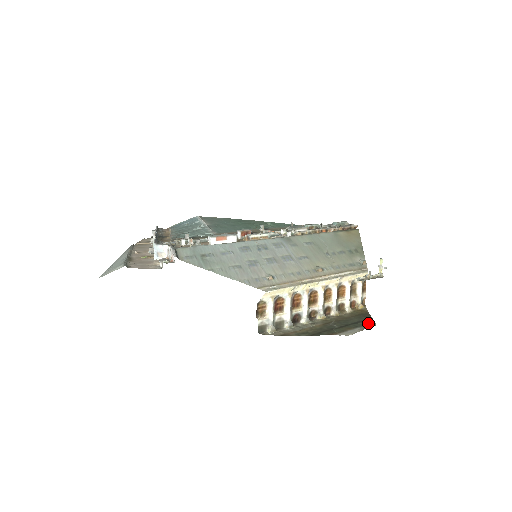
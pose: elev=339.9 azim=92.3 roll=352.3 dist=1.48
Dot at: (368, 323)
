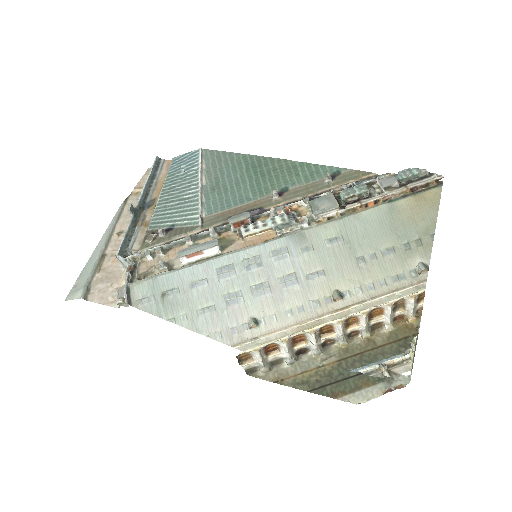
Dot at: occluded
